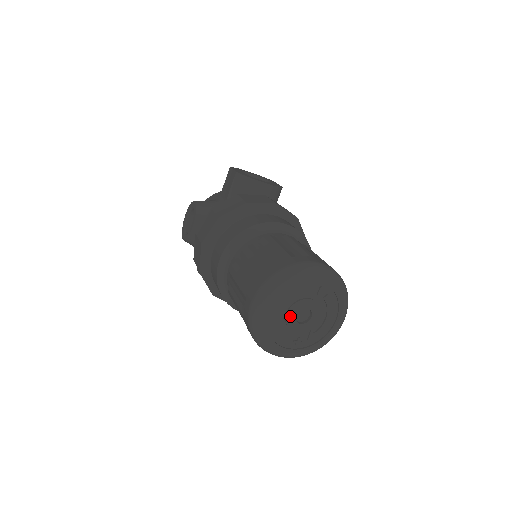
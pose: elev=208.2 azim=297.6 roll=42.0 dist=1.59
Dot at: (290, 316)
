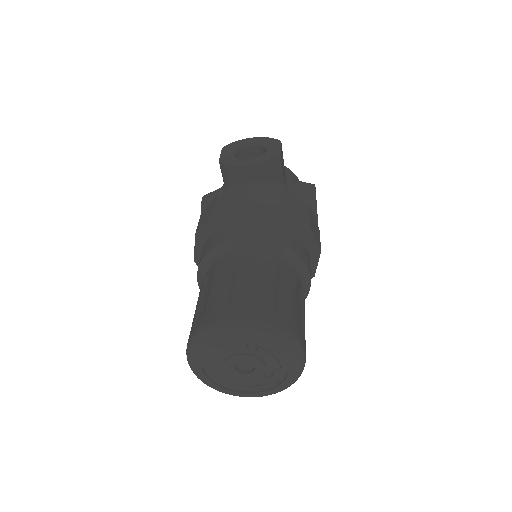
Dot at: (229, 370)
